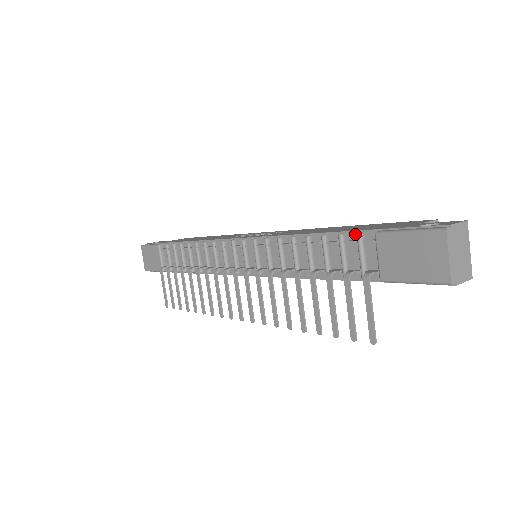
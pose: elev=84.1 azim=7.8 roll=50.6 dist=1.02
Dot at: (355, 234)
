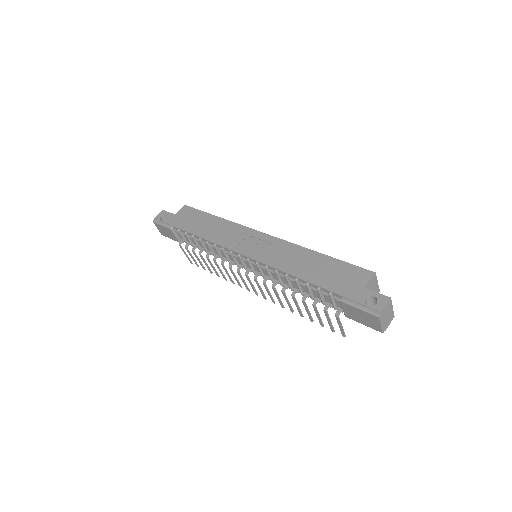
Dot at: (327, 291)
